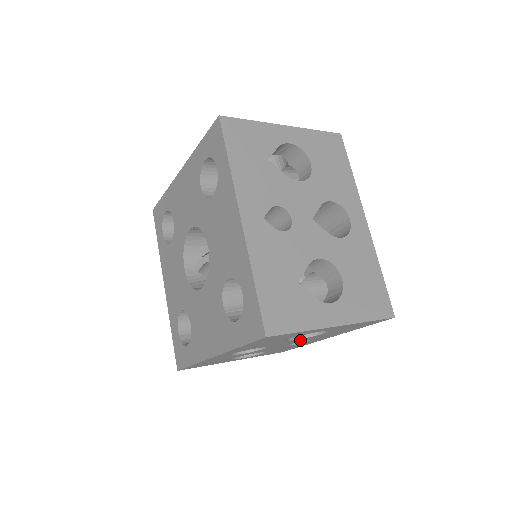
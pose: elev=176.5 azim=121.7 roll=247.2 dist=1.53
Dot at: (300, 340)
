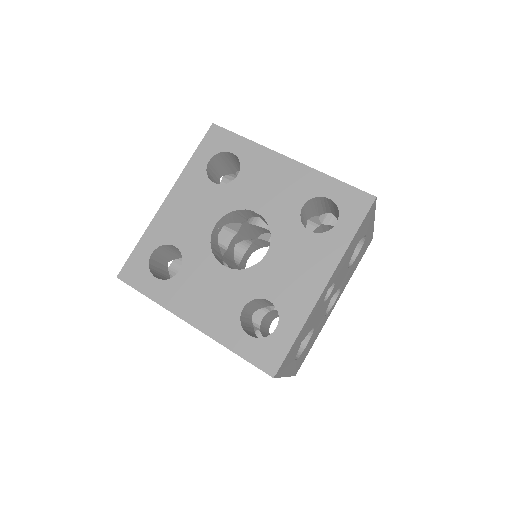
Dot at: occluded
